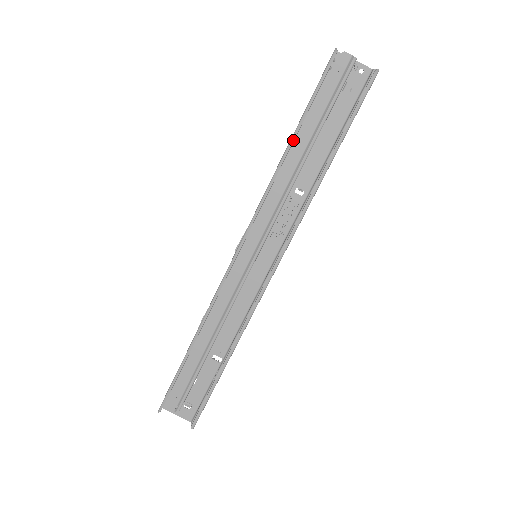
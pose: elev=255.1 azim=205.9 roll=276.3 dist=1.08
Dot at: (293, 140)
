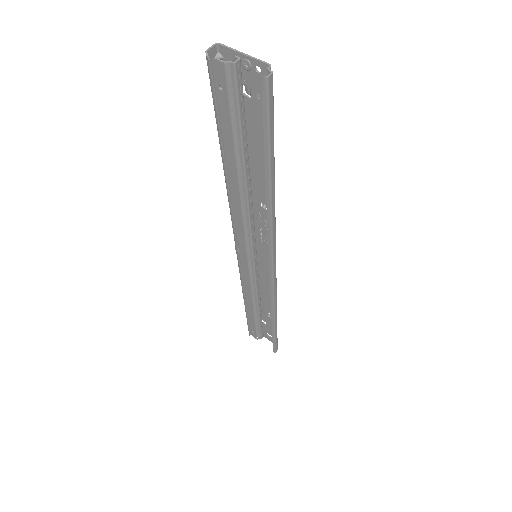
Dot at: (223, 164)
